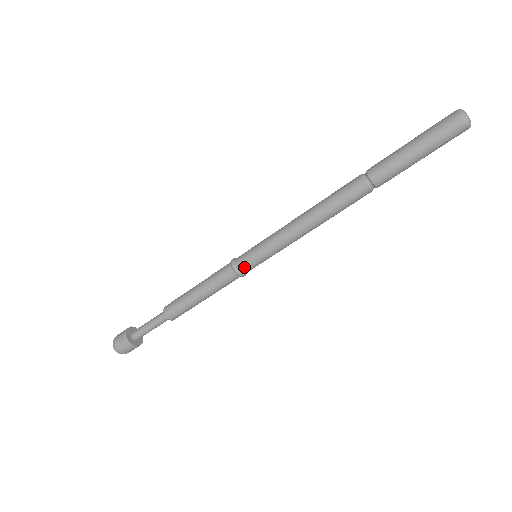
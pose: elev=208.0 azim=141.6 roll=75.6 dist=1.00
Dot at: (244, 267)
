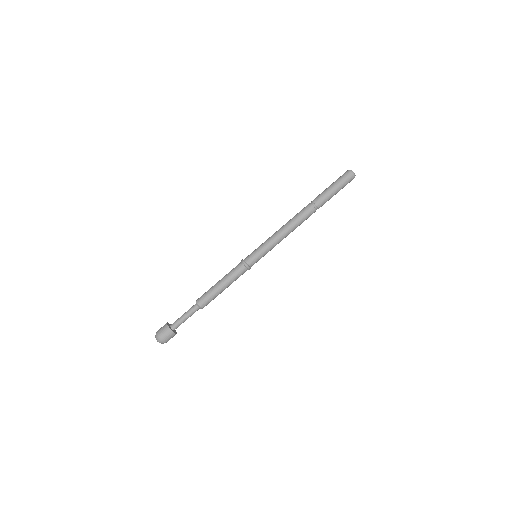
Dot at: (248, 259)
